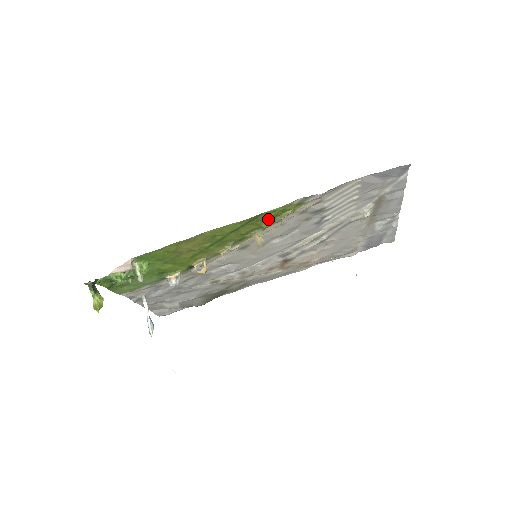
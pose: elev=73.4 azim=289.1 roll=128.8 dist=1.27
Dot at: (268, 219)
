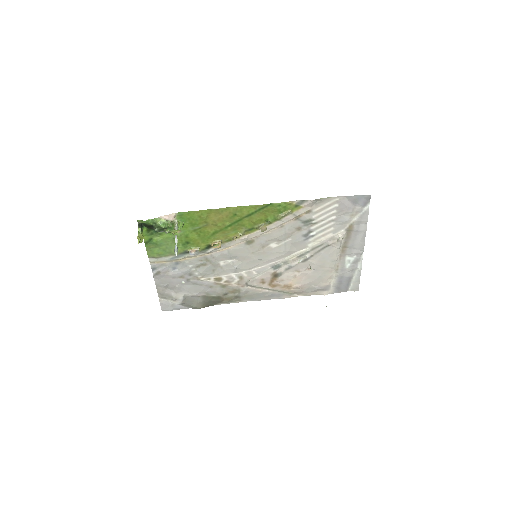
Dot at: (274, 213)
